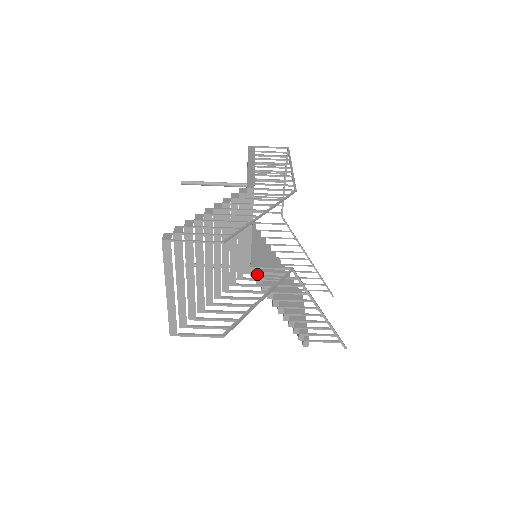
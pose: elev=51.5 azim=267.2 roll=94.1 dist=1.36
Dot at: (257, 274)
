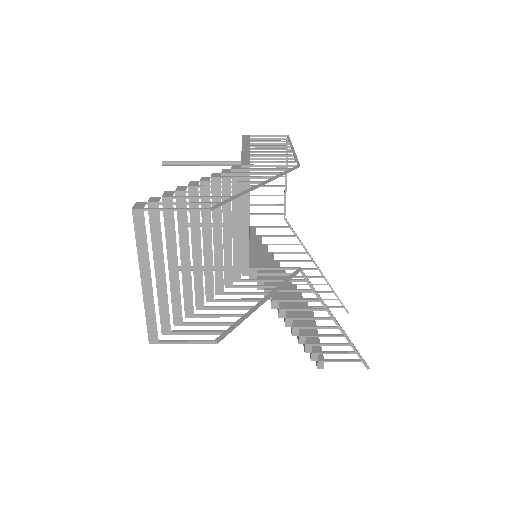
Dot at: (258, 275)
